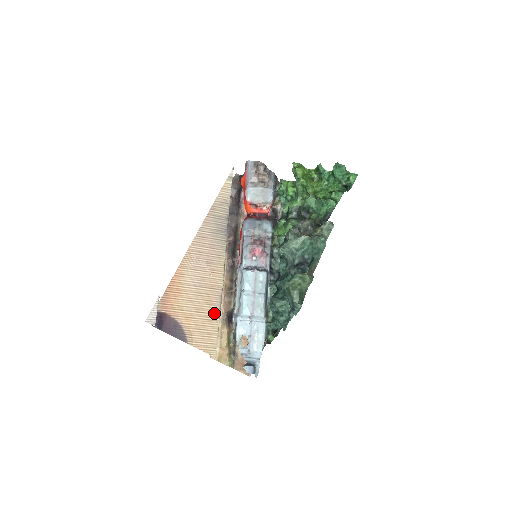
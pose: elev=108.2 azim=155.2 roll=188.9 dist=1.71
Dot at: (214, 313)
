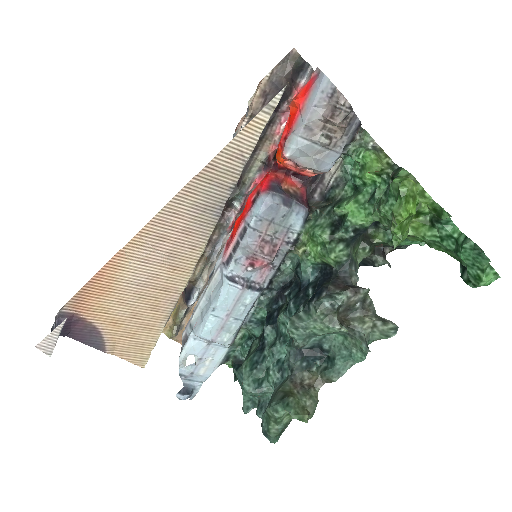
Dot at: (158, 321)
